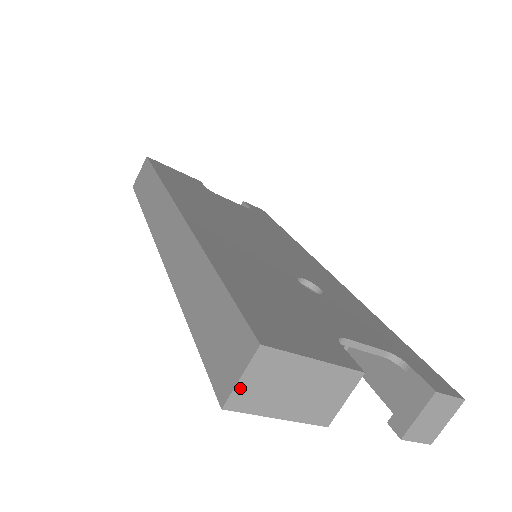
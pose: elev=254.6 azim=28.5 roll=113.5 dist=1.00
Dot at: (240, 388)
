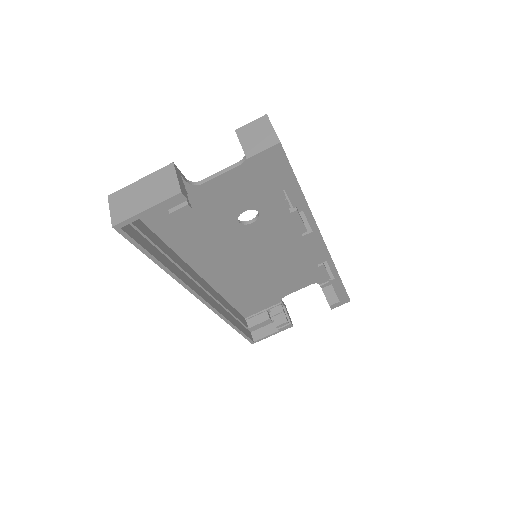
Dot at: (113, 214)
